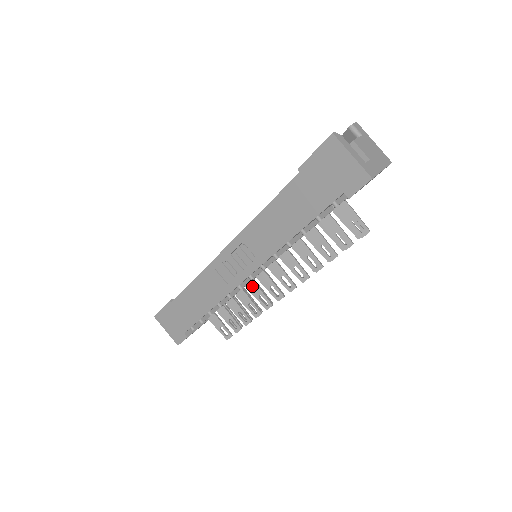
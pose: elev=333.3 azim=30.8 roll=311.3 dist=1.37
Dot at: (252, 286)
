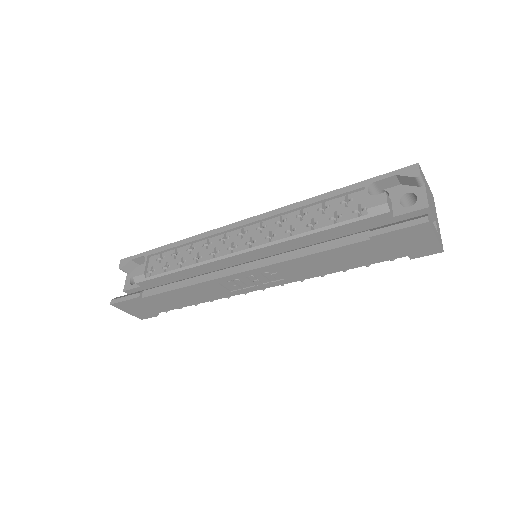
Dot at: occluded
